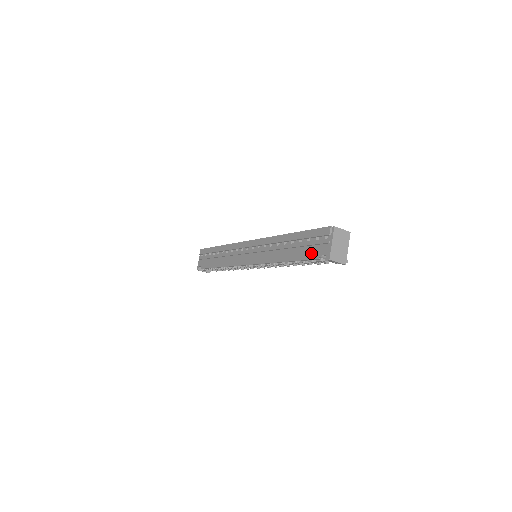
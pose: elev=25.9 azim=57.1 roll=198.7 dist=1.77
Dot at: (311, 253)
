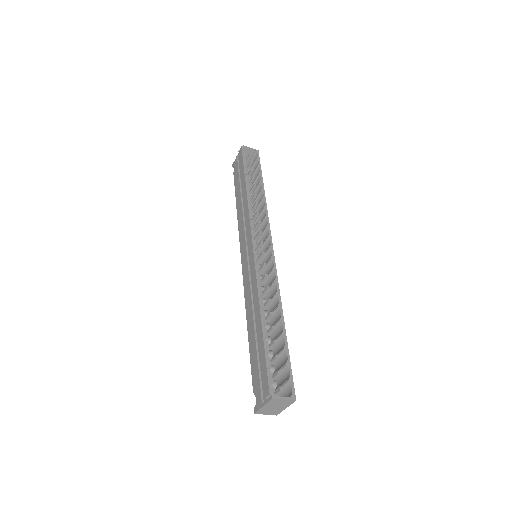
Dot at: (255, 375)
